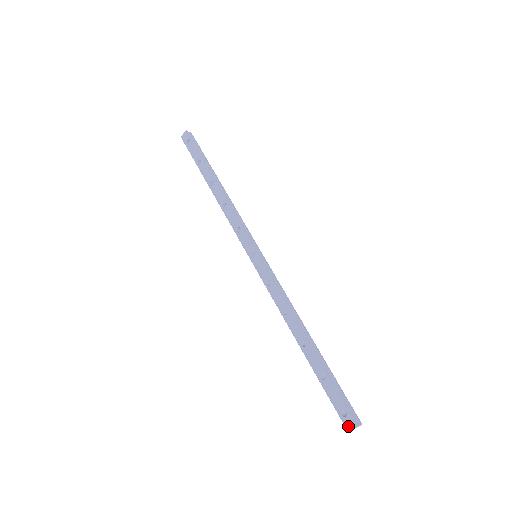
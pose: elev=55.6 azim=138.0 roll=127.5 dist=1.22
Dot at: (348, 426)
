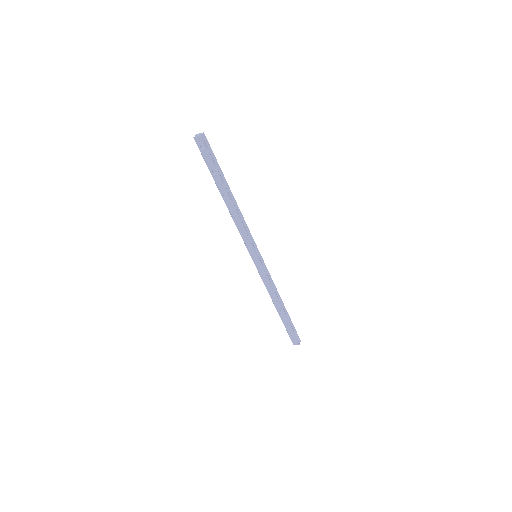
Dot at: (294, 343)
